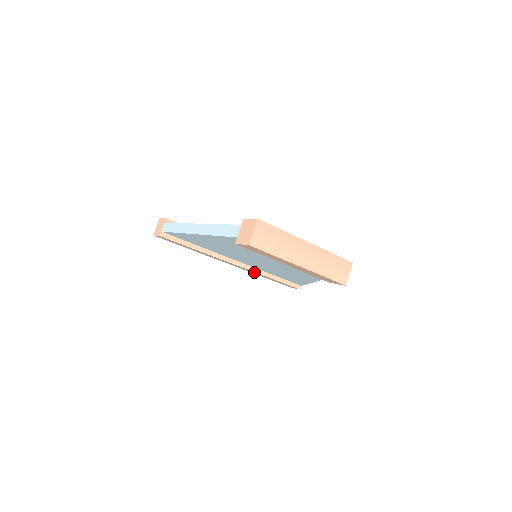
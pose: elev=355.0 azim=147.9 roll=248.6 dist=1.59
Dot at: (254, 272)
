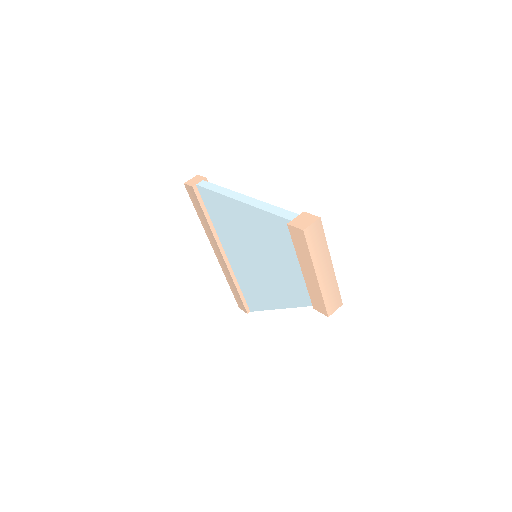
Dot at: (228, 272)
